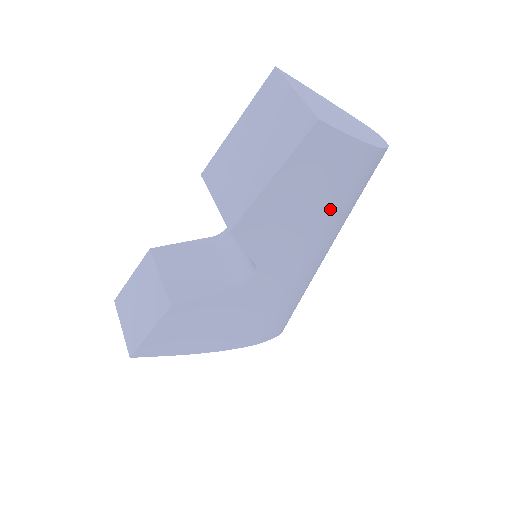
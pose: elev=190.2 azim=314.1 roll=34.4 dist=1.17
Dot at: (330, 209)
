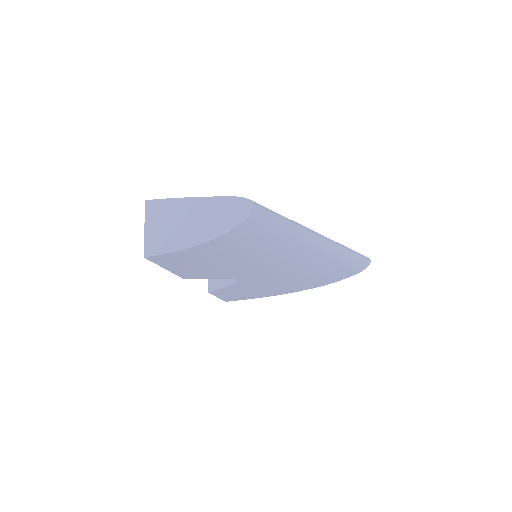
Dot at: (239, 257)
